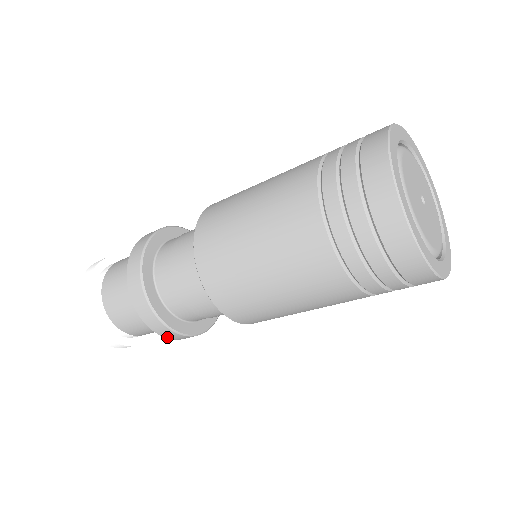
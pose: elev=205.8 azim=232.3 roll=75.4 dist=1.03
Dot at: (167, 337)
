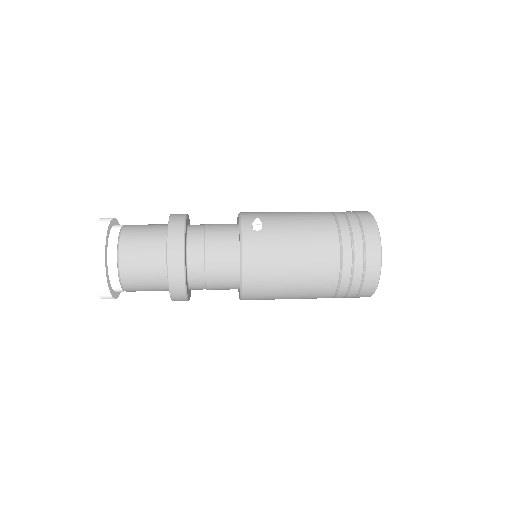
Dot at: occluded
